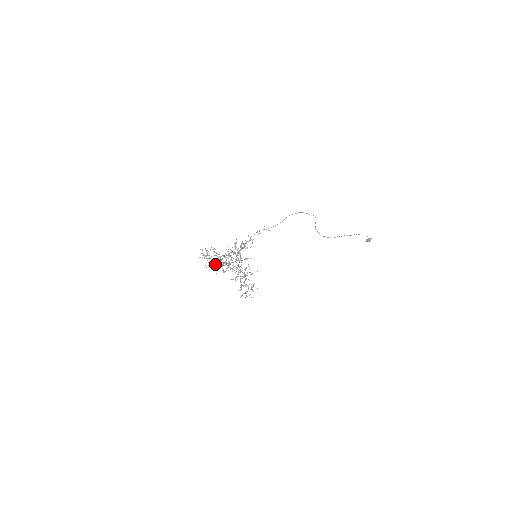
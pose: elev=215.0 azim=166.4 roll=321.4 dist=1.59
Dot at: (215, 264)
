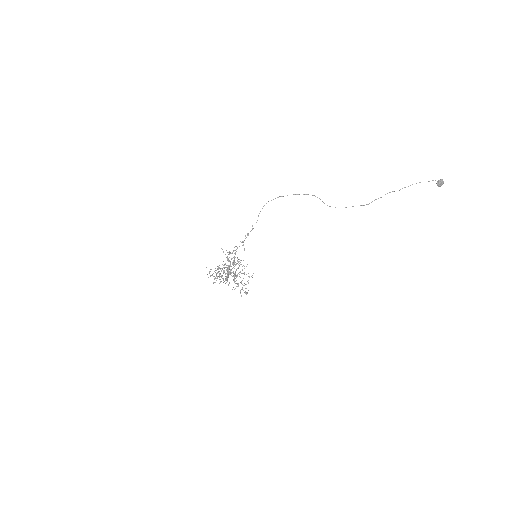
Dot at: occluded
